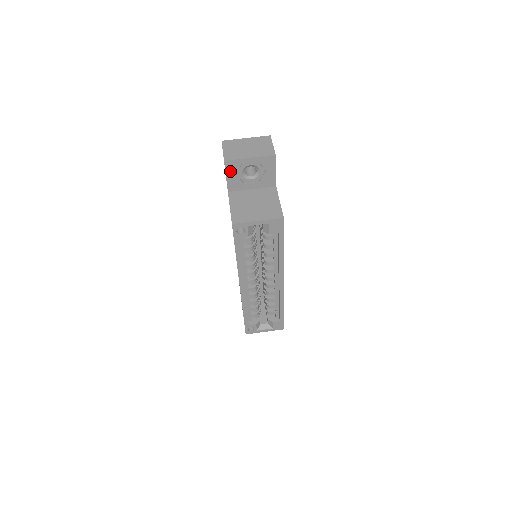
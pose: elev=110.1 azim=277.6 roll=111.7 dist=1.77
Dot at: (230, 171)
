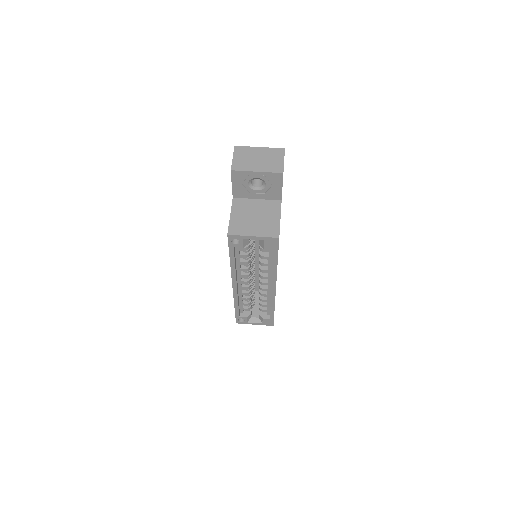
Dot at: (236, 180)
